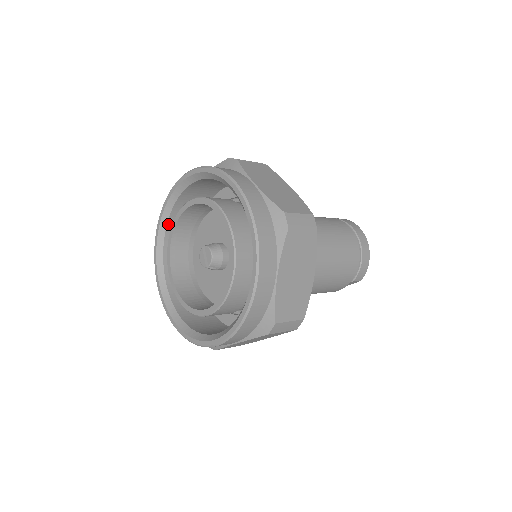
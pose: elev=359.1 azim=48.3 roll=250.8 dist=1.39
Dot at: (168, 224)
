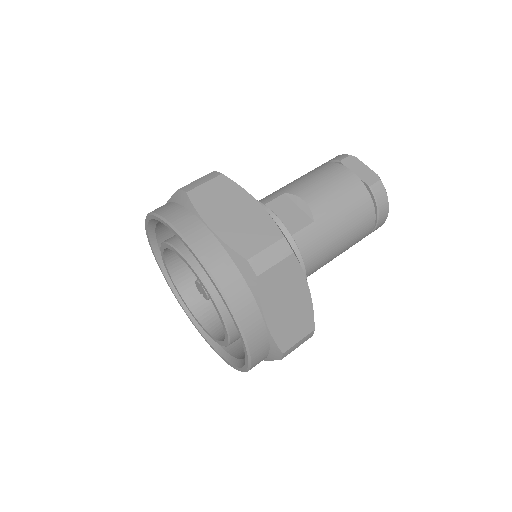
Dot at: occluded
